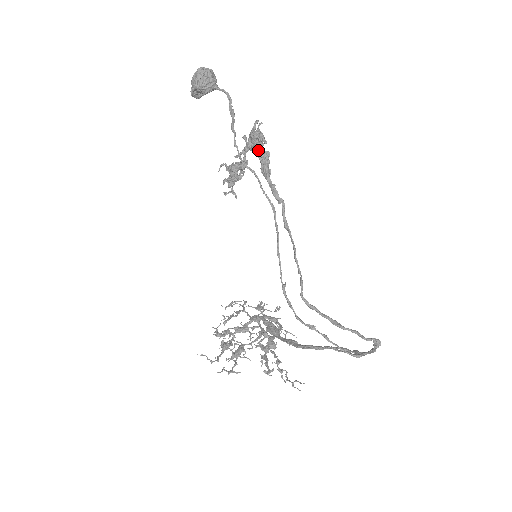
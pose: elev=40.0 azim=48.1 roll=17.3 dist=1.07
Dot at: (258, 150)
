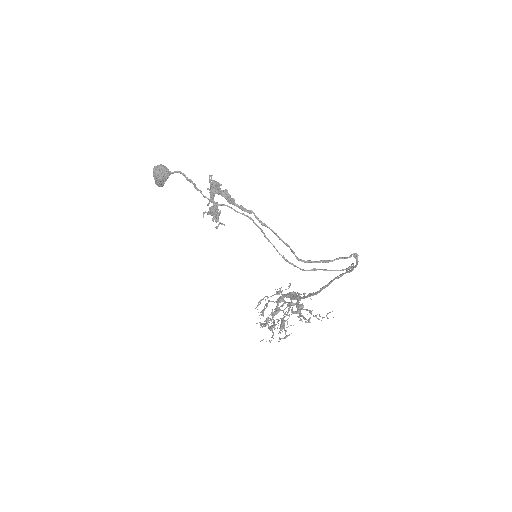
Dot at: (219, 192)
